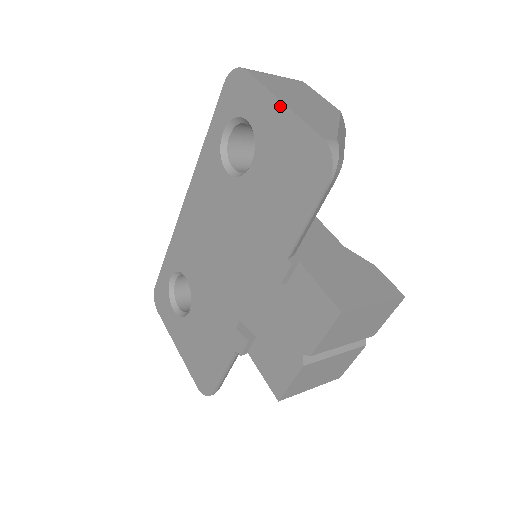
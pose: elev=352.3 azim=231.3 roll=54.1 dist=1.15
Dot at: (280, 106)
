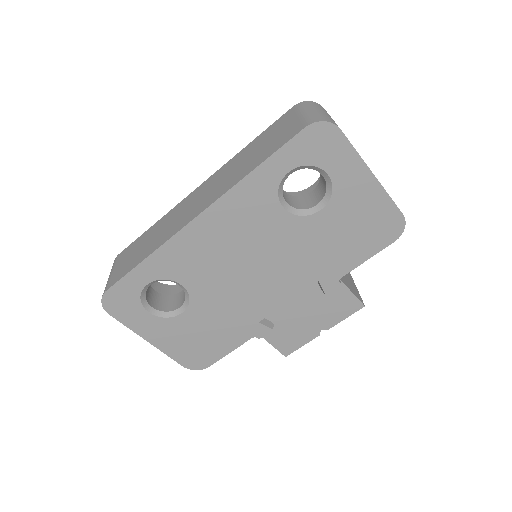
Dot at: (372, 178)
